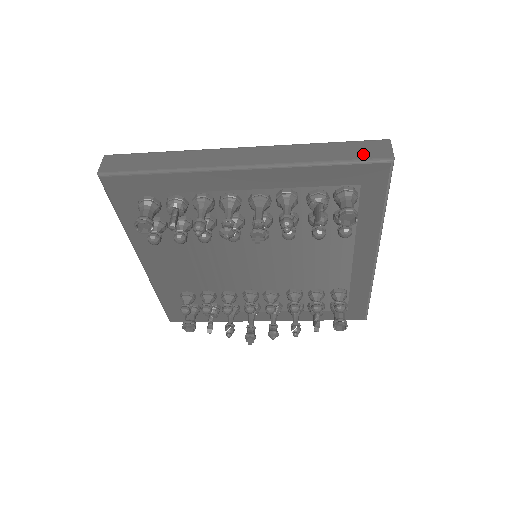
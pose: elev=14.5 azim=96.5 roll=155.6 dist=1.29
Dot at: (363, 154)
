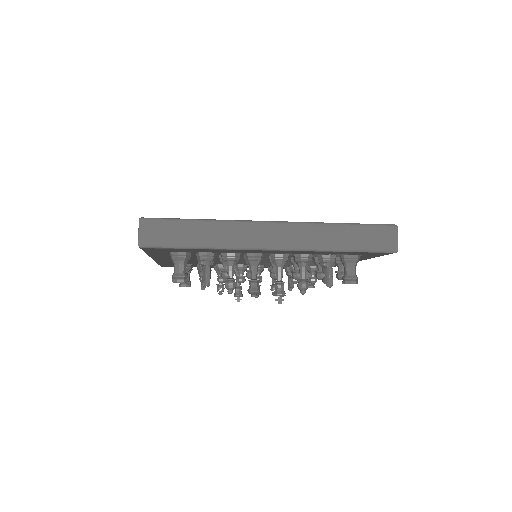
Dot at: (375, 243)
